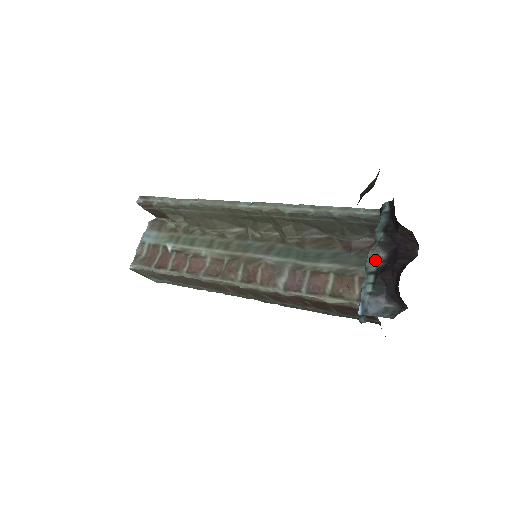
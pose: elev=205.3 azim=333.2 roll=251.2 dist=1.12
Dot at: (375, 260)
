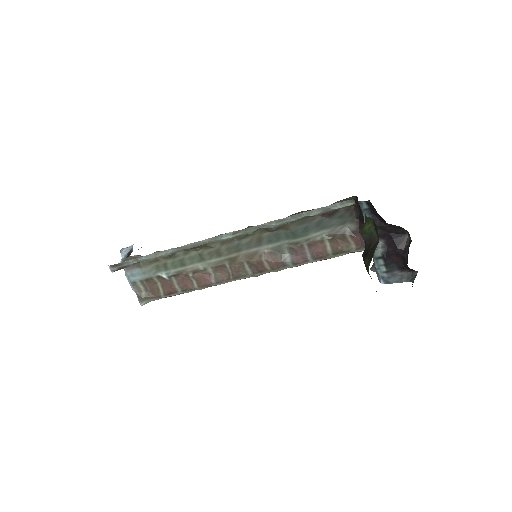
Dot at: (377, 248)
